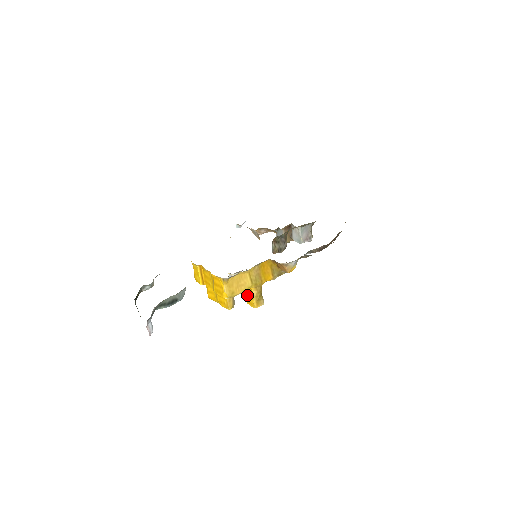
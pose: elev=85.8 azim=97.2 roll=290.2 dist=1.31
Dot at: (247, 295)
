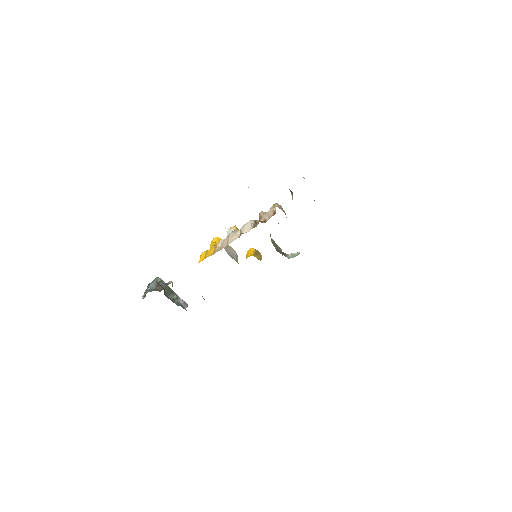
Dot at: occluded
